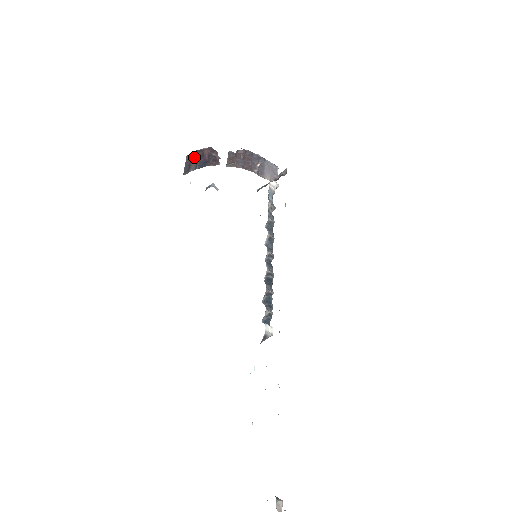
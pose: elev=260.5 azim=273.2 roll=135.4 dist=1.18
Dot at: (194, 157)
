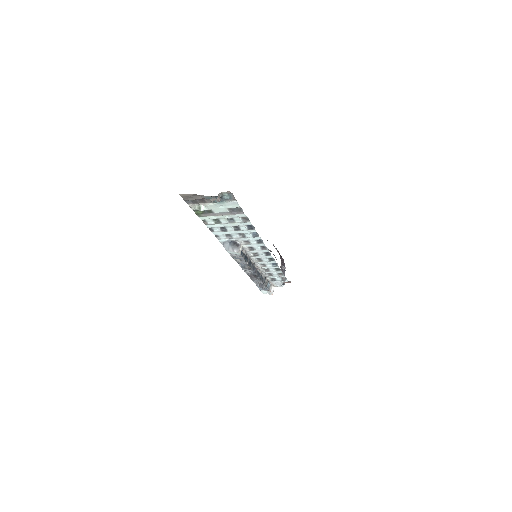
Dot at: occluded
